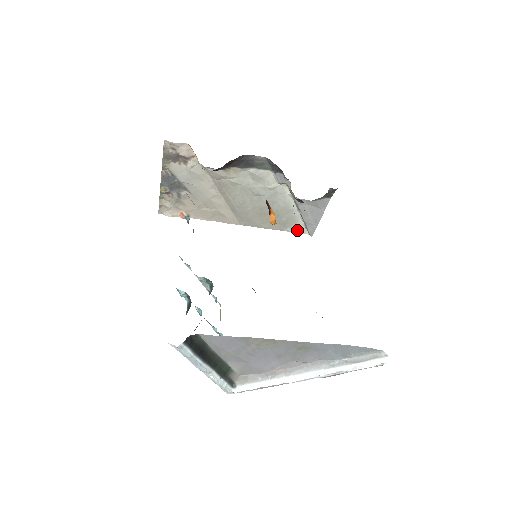
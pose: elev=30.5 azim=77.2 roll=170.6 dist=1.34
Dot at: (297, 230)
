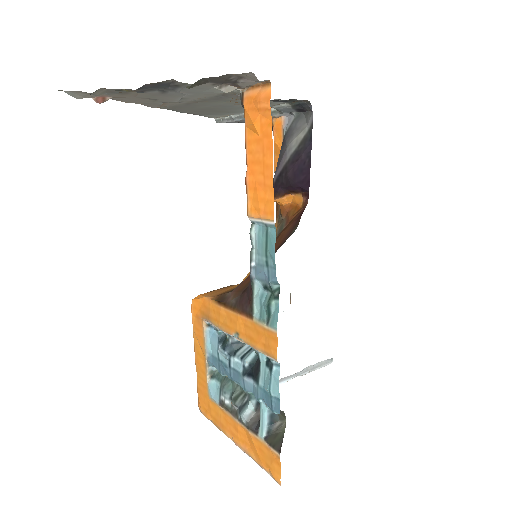
Dot at: (211, 116)
